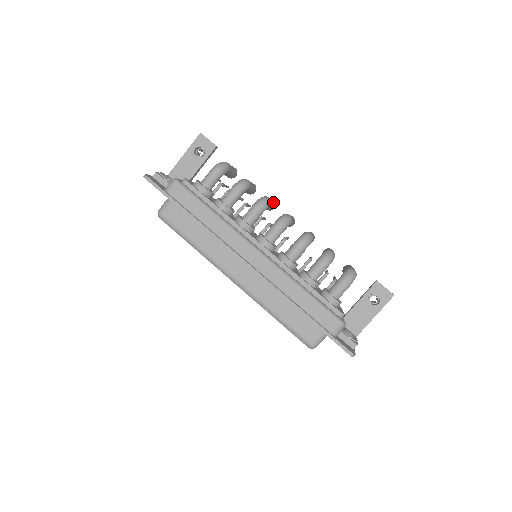
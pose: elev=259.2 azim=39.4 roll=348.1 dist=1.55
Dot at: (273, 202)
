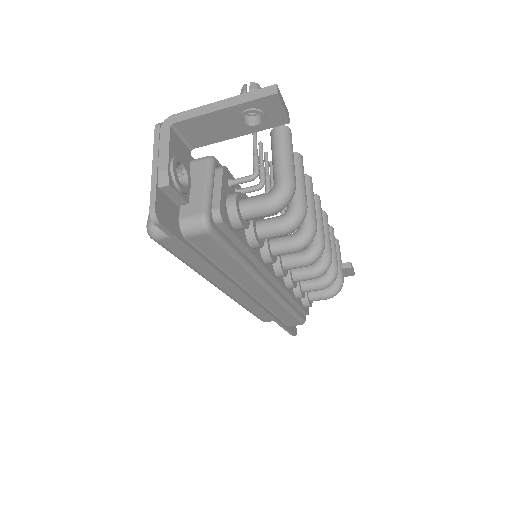
Dot at: (314, 203)
